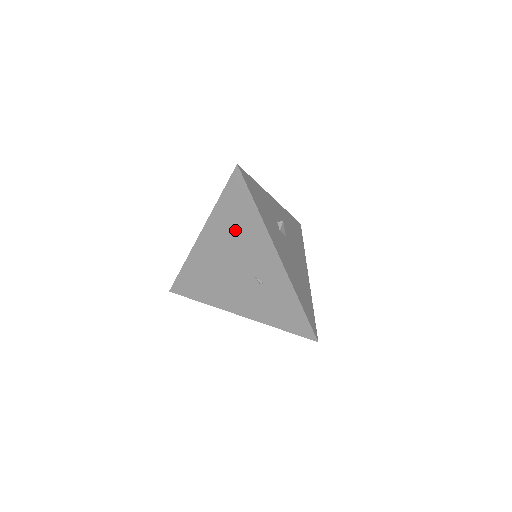
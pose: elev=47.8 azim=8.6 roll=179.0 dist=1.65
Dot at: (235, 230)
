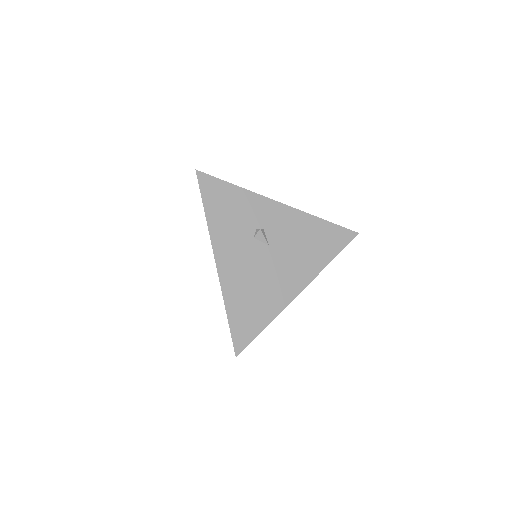
Dot at: occluded
